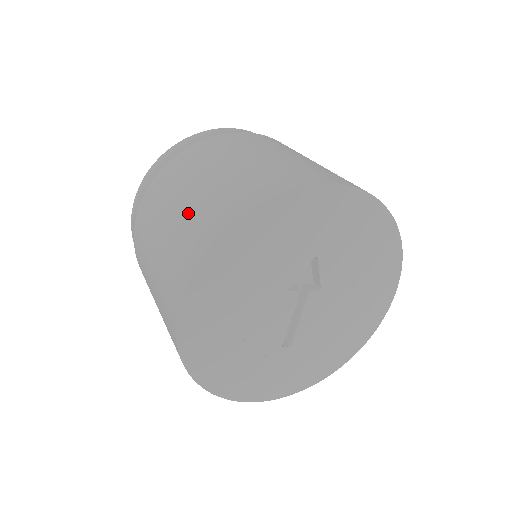
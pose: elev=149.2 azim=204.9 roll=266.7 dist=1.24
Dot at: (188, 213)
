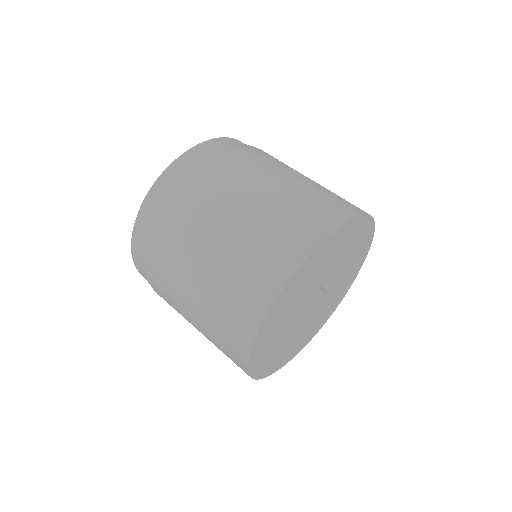
Dot at: (277, 212)
